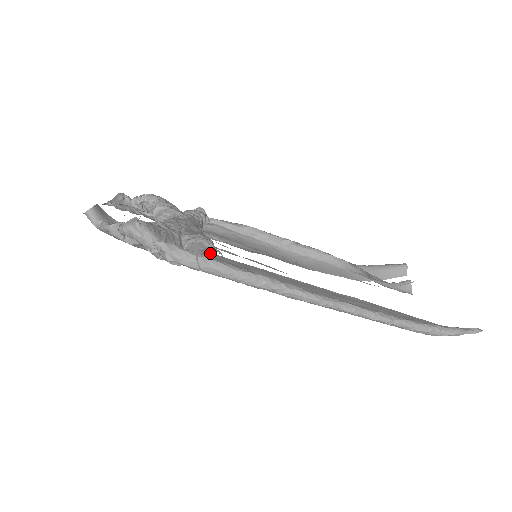
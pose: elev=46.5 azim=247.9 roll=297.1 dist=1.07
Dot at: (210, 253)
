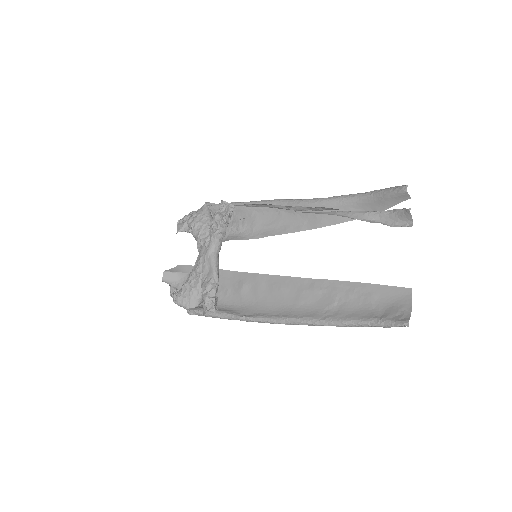
Dot at: (227, 272)
